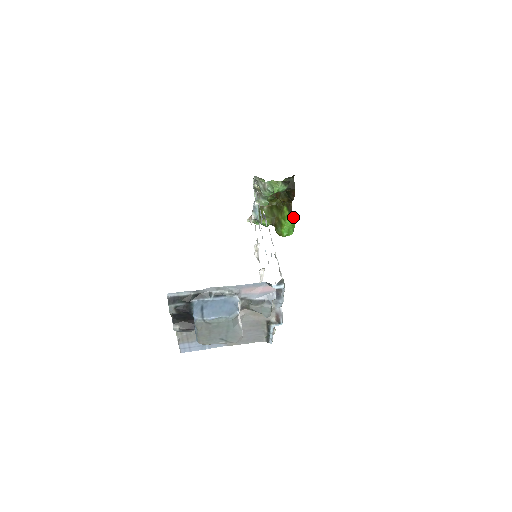
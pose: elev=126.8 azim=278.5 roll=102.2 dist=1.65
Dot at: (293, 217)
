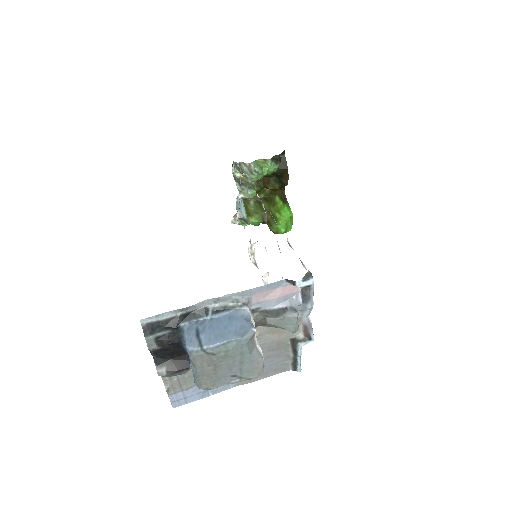
Dot at: (289, 207)
